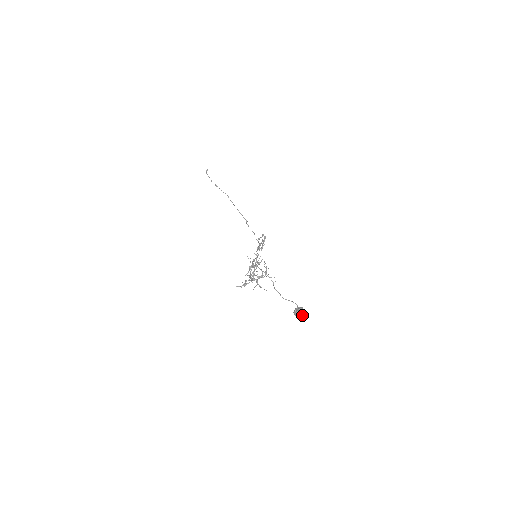
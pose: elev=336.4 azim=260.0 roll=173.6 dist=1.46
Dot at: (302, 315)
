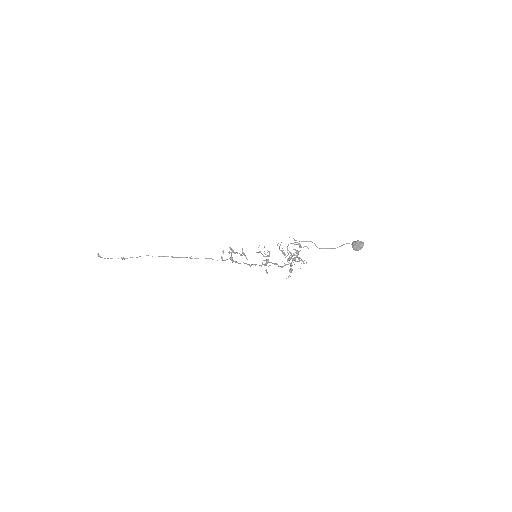
Dot at: (363, 244)
